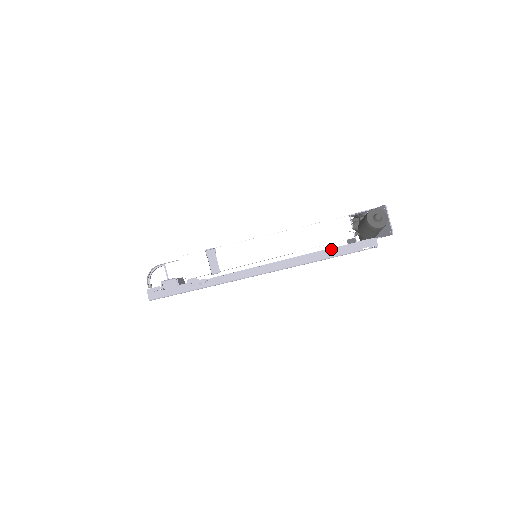
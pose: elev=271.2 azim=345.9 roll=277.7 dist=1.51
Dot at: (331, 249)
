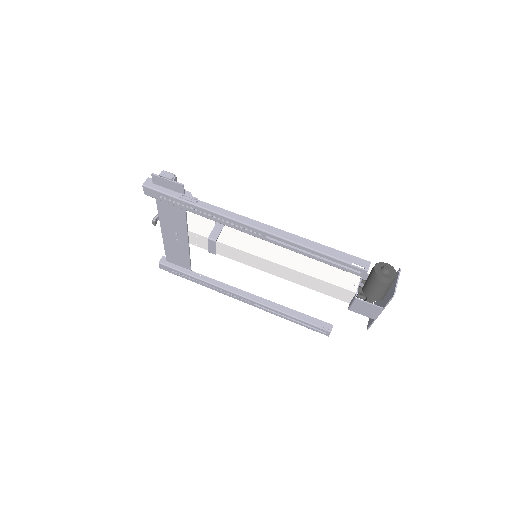
Dot at: (321, 244)
